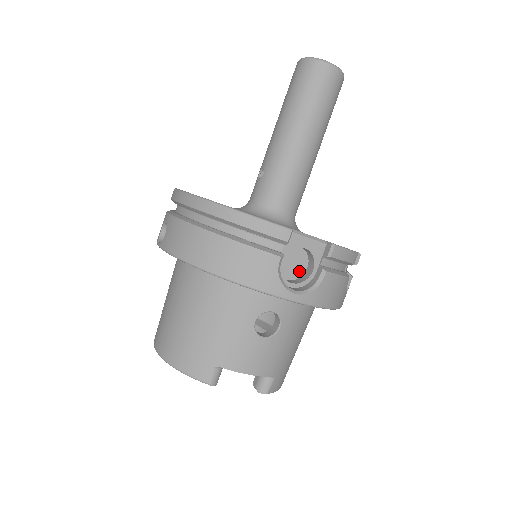
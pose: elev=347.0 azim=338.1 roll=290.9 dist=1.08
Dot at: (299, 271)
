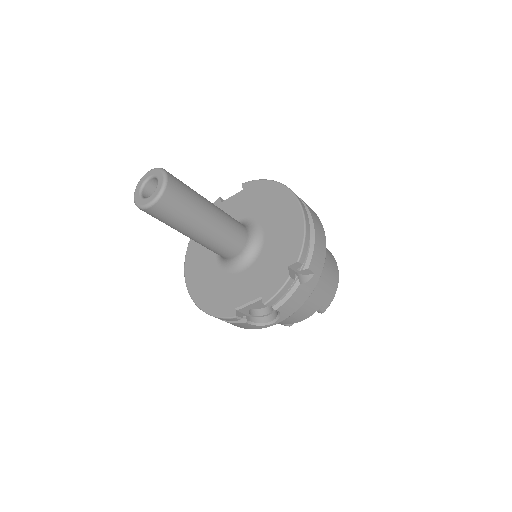
Dot at: occluded
